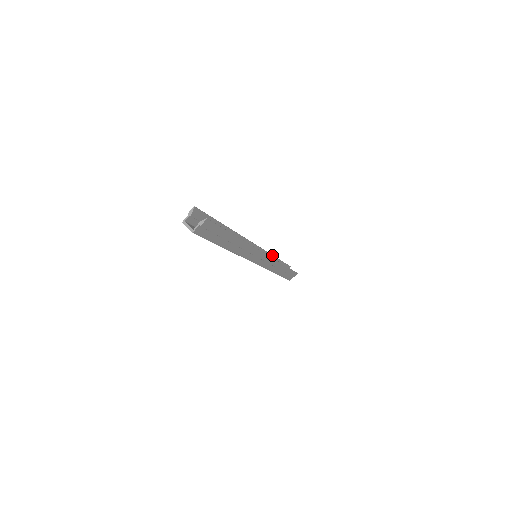
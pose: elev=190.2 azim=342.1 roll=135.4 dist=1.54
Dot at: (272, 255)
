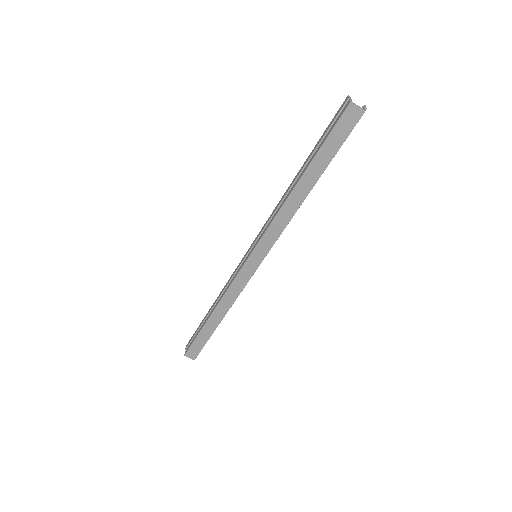
Dot at: (222, 290)
